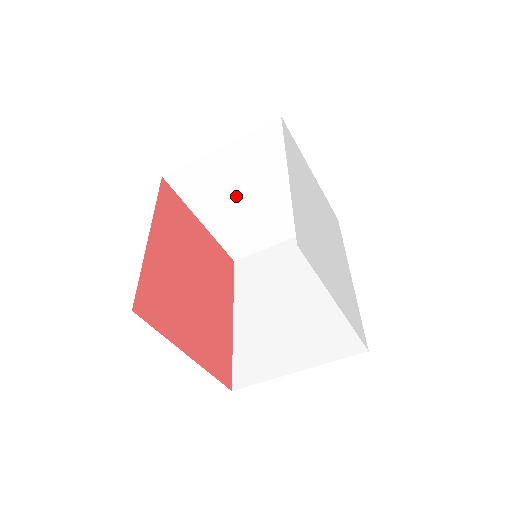
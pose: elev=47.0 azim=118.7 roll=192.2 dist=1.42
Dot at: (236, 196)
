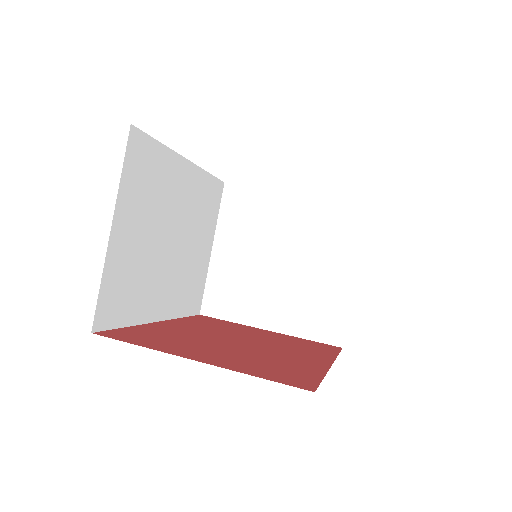
Dot at: (265, 274)
